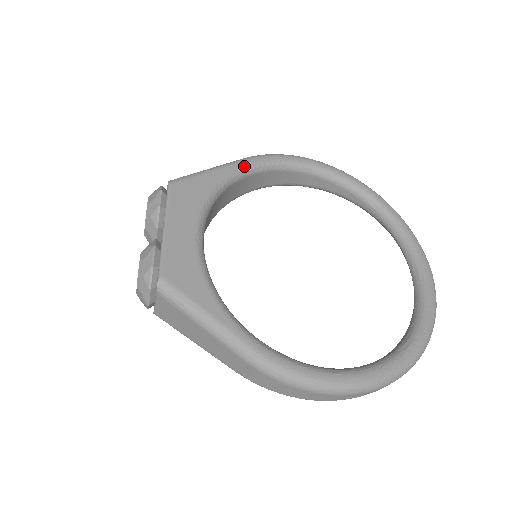
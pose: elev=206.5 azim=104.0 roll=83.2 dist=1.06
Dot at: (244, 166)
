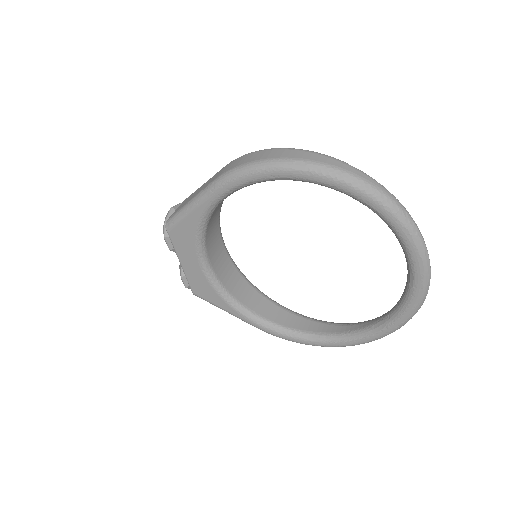
Dot at: (214, 200)
